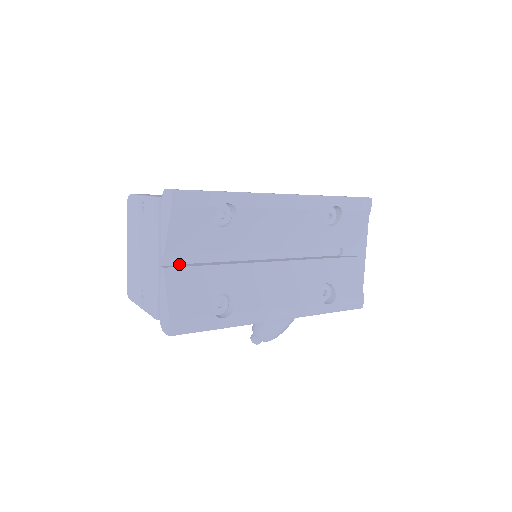
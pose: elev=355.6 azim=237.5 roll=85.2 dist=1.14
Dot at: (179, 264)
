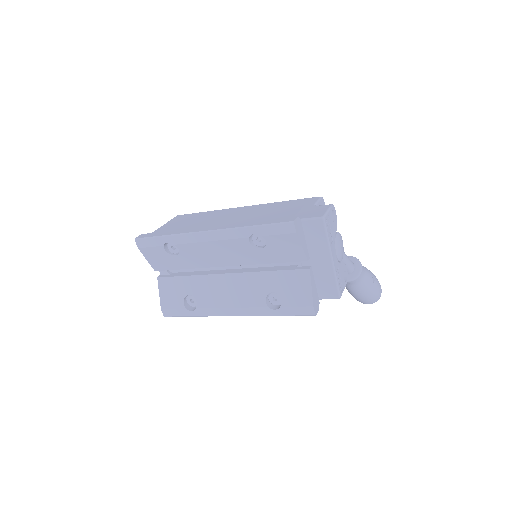
Dot at: (169, 274)
